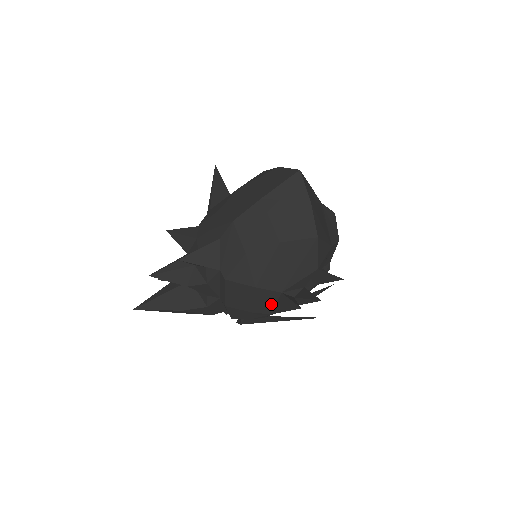
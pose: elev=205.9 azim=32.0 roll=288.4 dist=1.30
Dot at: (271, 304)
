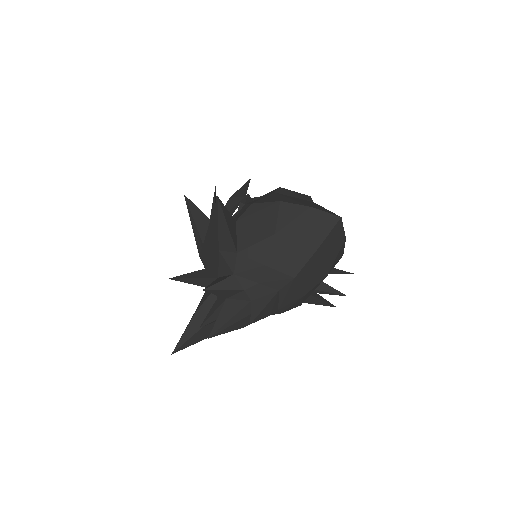
Dot at: occluded
